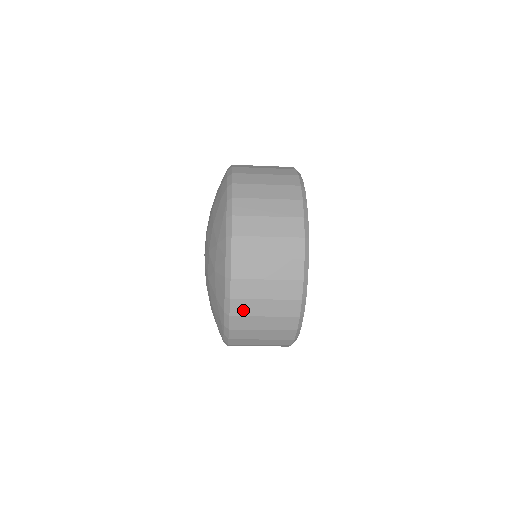
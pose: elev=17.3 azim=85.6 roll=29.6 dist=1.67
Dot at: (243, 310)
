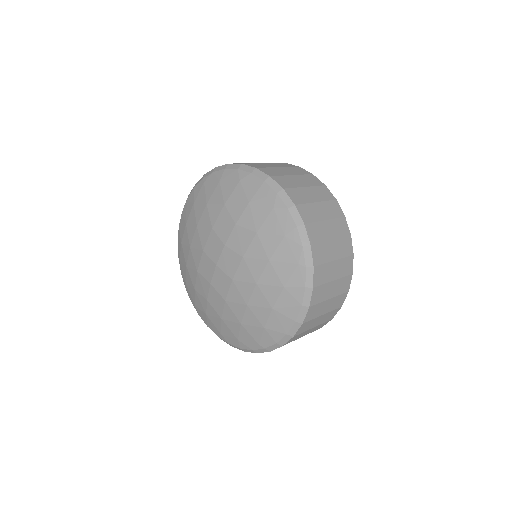
Dot at: (294, 339)
